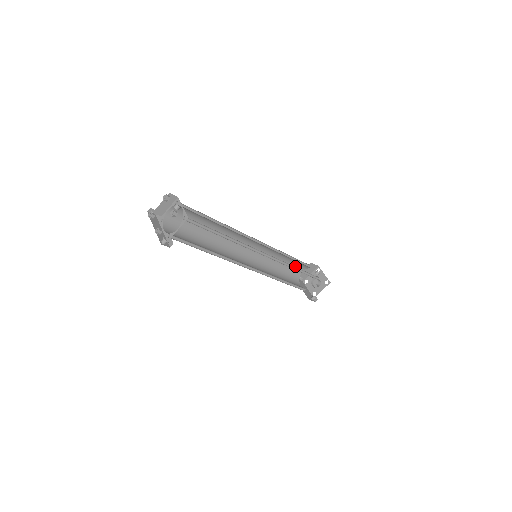
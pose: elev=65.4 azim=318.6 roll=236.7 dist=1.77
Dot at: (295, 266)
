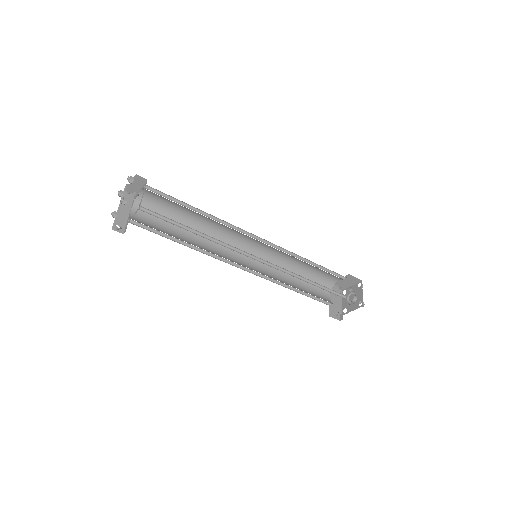
Dot at: (325, 273)
